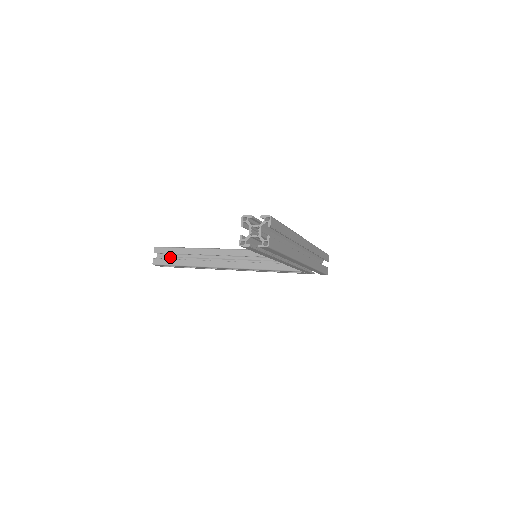
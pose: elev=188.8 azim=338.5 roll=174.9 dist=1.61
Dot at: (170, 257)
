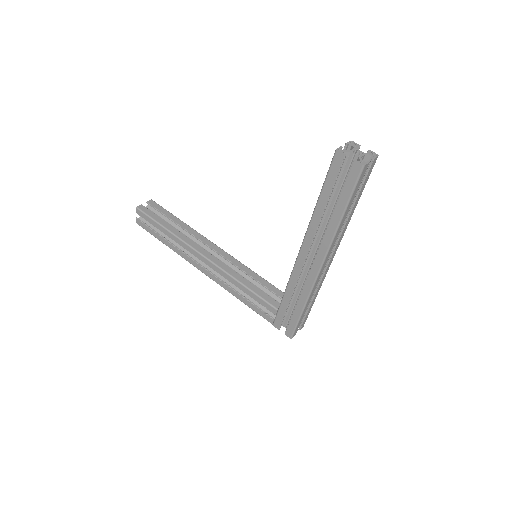
Dot at: occluded
